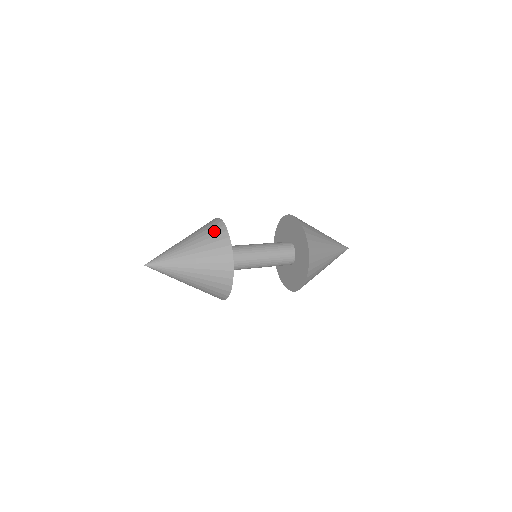
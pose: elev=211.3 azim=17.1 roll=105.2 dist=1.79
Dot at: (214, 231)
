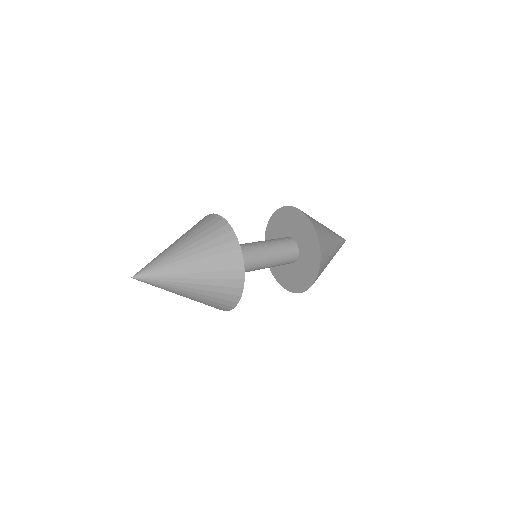
Dot at: (204, 222)
